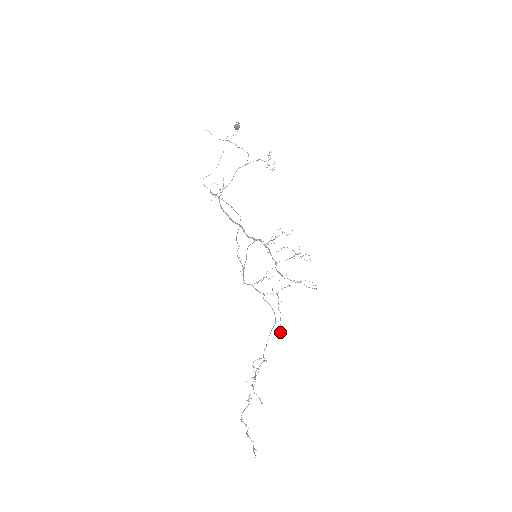
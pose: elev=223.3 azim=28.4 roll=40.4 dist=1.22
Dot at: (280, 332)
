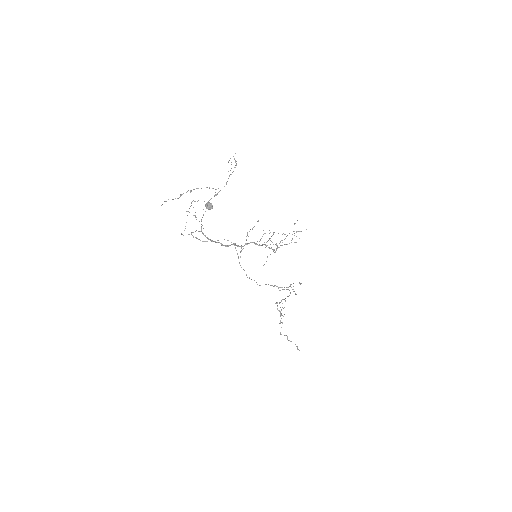
Dot at: occluded
